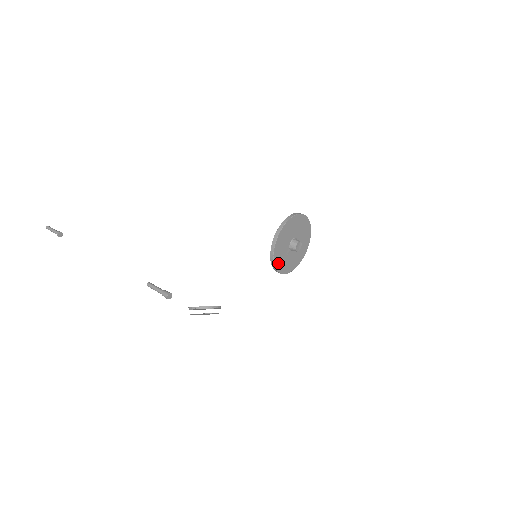
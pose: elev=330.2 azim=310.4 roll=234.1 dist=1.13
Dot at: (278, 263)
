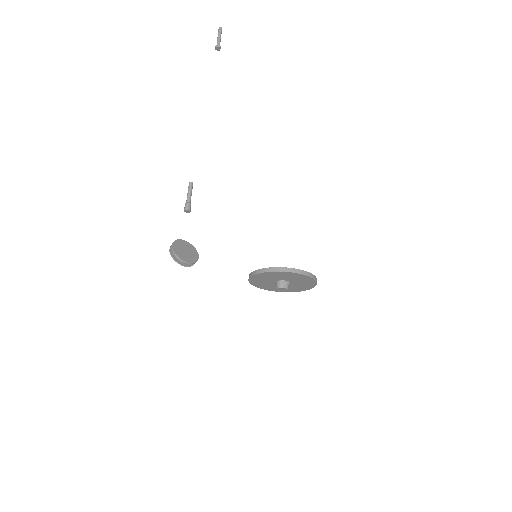
Dot at: (256, 283)
